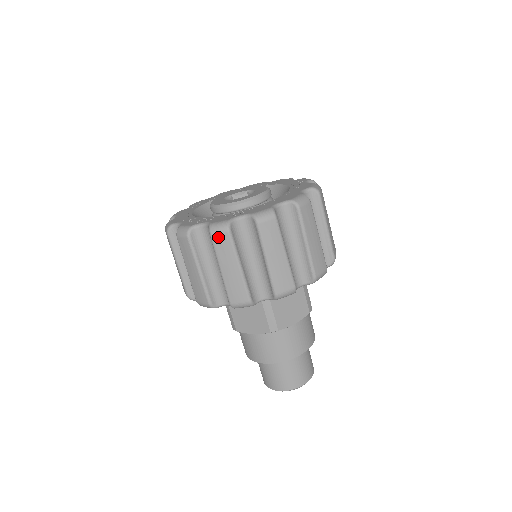
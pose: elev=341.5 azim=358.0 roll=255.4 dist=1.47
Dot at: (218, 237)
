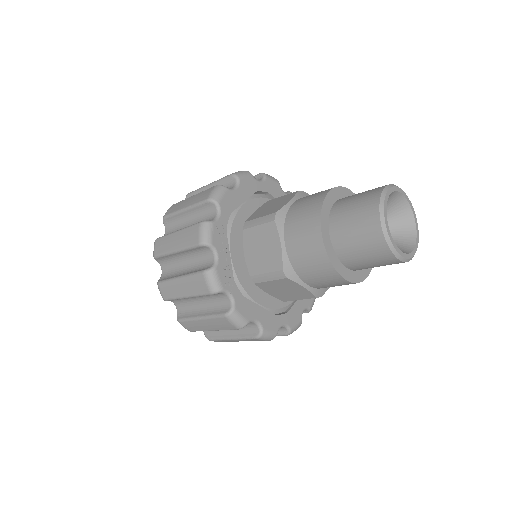
Dot at: (156, 249)
